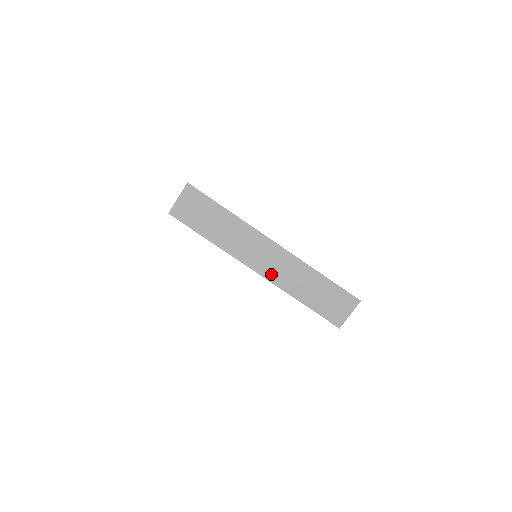
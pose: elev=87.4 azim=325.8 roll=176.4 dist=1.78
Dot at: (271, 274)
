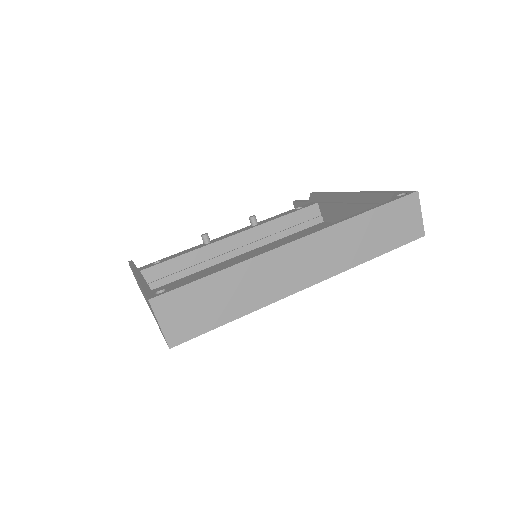
Dot at: (323, 271)
